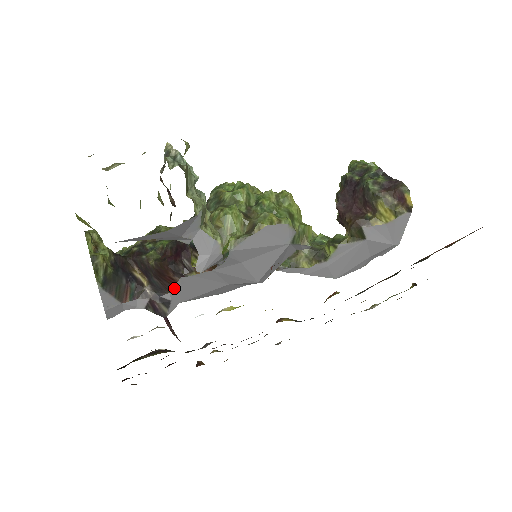
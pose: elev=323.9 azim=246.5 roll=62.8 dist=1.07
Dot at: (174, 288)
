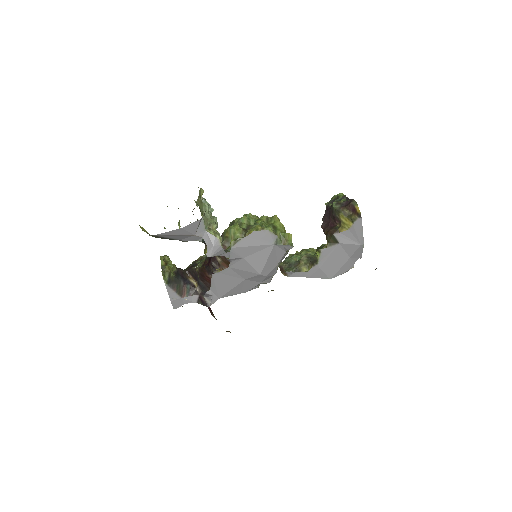
Dot at: (211, 285)
